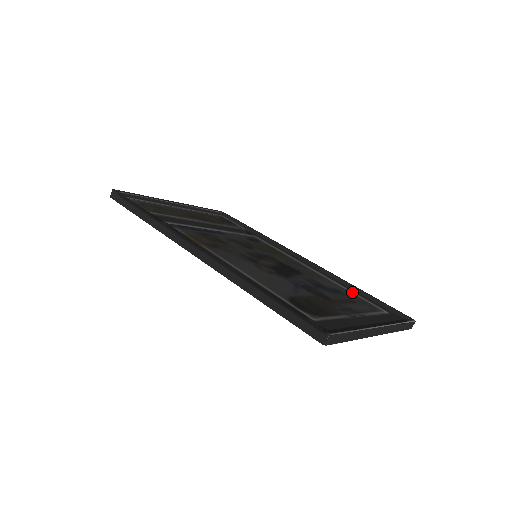
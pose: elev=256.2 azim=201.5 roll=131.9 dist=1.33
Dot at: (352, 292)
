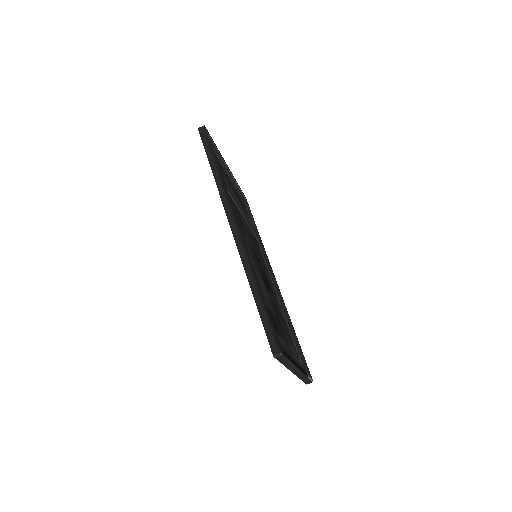
Dot at: occluded
